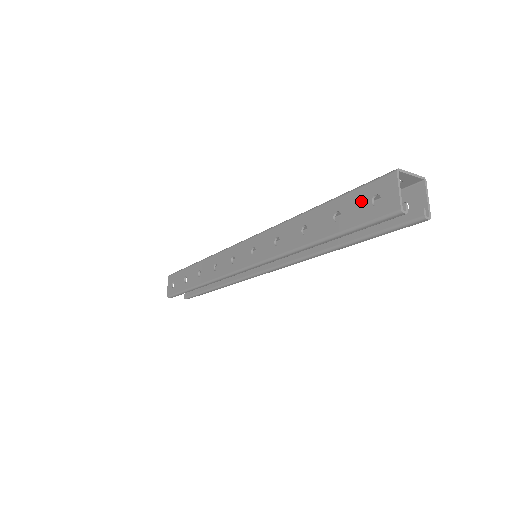
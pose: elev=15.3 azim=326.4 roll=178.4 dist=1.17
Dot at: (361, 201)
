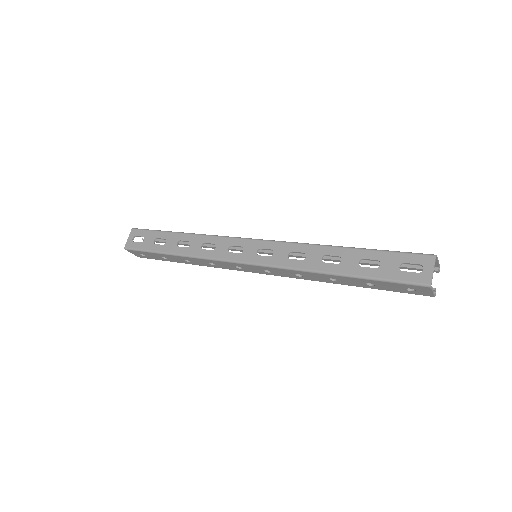
Dot at: (396, 287)
